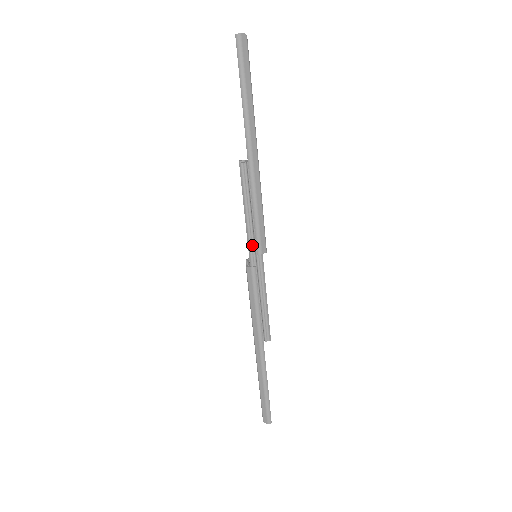
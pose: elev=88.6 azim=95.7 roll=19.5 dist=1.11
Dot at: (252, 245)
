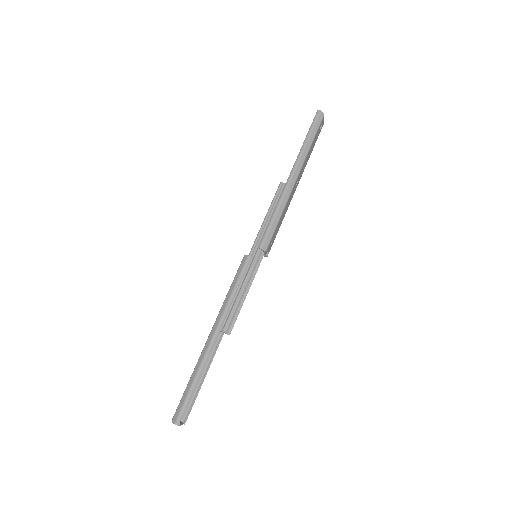
Dot at: (258, 241)
